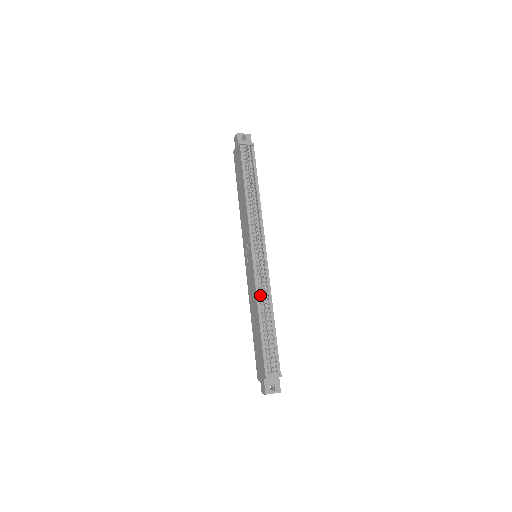
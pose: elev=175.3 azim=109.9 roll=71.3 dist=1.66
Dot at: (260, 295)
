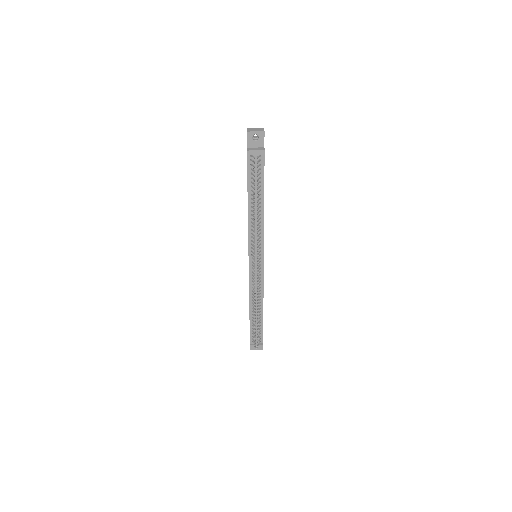
Dot at: (252, 294)
